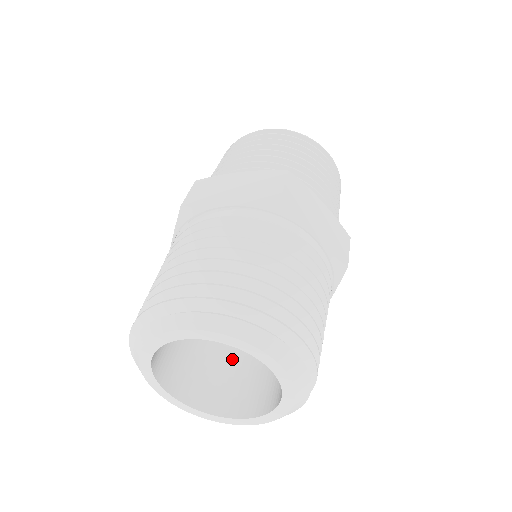
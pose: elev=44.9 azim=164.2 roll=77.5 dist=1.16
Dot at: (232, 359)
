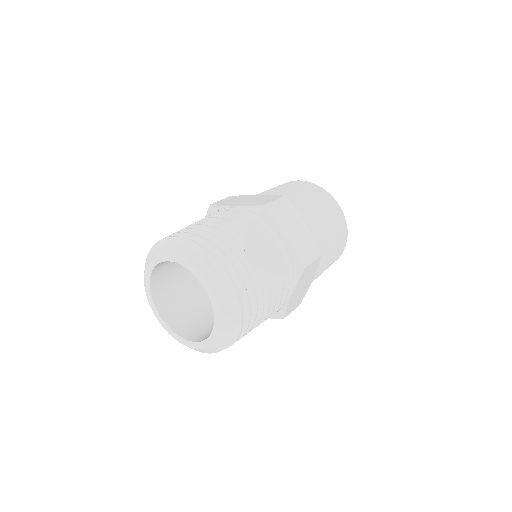
Dot at: (212, 315)
